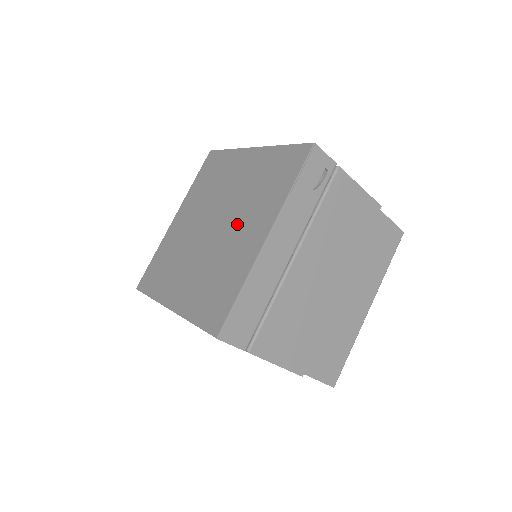
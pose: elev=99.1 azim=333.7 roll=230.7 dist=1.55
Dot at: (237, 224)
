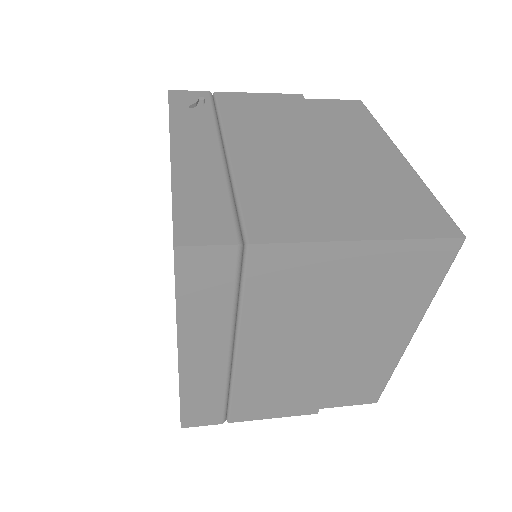
Dot at: occluded
